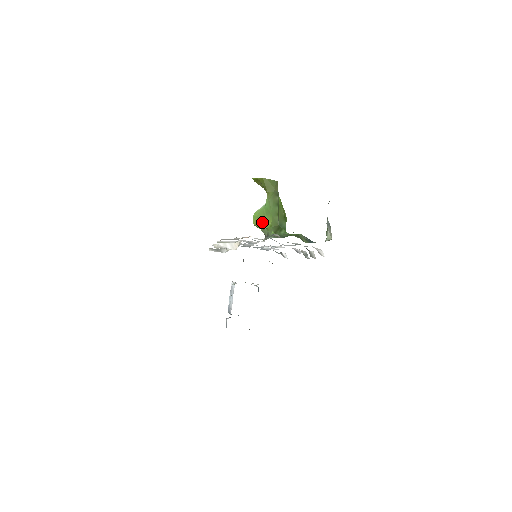
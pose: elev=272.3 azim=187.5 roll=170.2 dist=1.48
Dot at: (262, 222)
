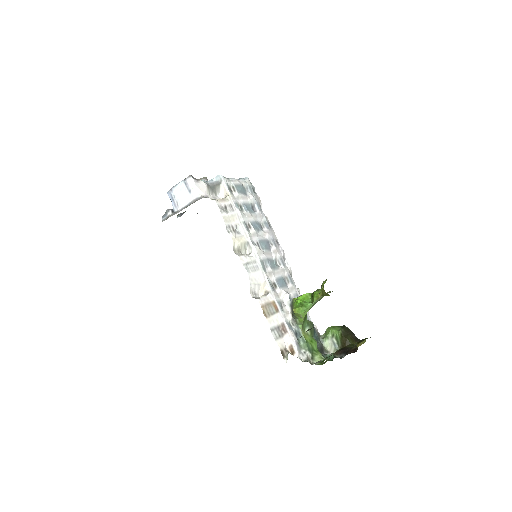
Dot at: (302, 319)
